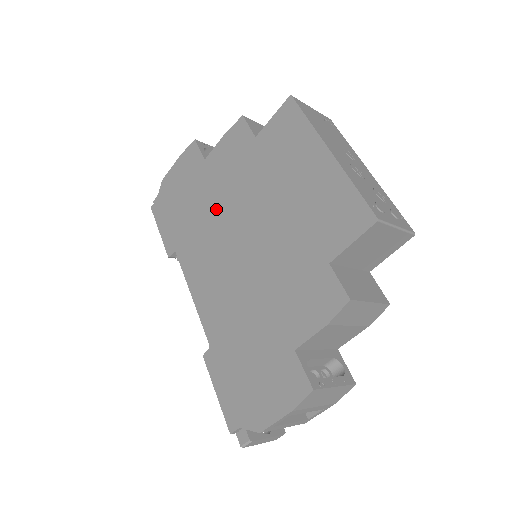
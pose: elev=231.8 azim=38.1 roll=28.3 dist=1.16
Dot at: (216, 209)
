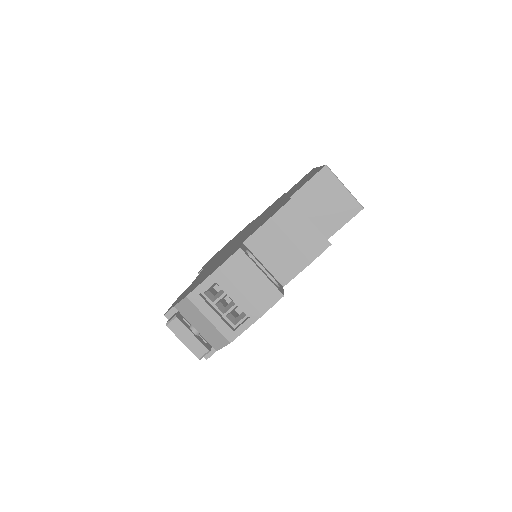
Dot at: (243, 232)
